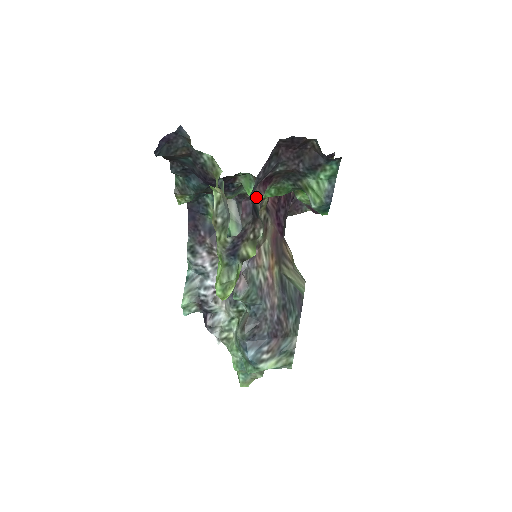
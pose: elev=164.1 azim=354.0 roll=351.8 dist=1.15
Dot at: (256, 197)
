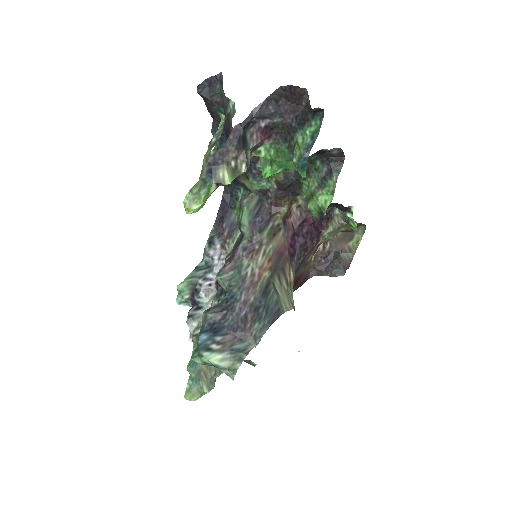
Dot at: (251, 137)
